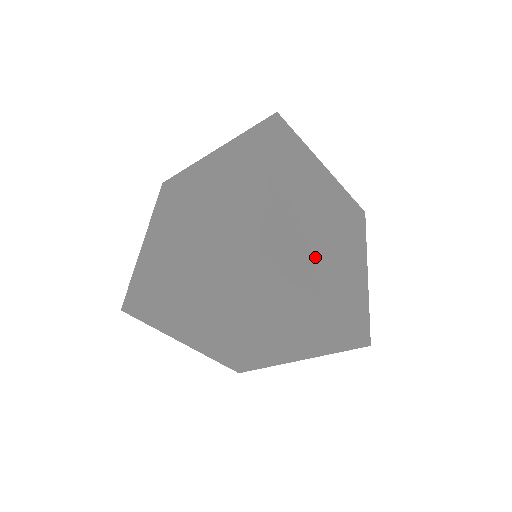
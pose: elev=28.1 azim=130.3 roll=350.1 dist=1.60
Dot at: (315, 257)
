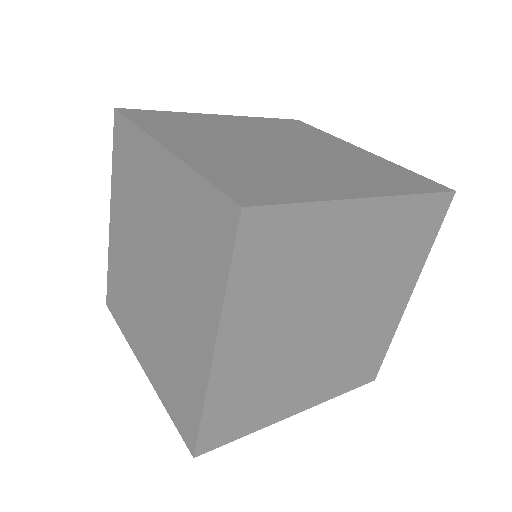
Dot at: (219, 141)
